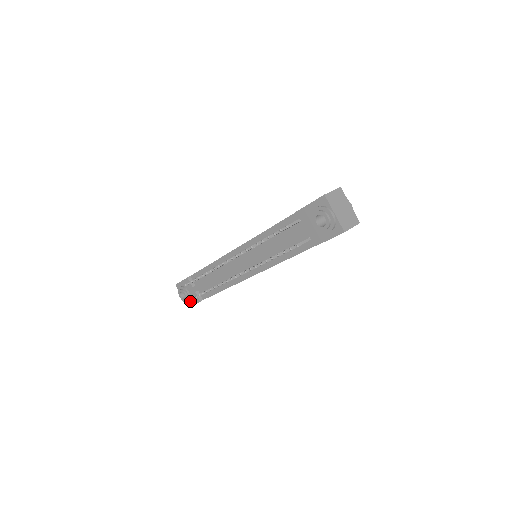
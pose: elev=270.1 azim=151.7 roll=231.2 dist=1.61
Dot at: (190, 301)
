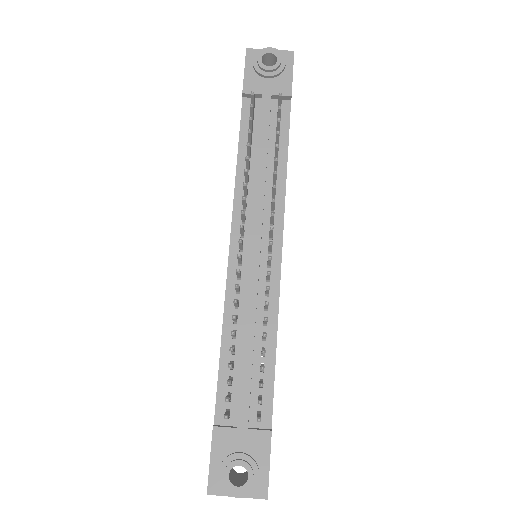
Dot at: (258, 471)
